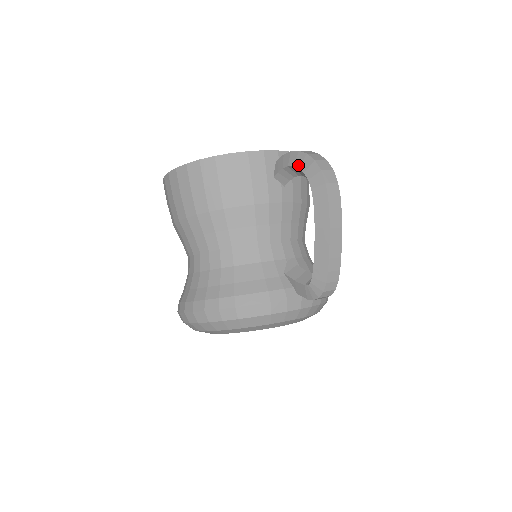
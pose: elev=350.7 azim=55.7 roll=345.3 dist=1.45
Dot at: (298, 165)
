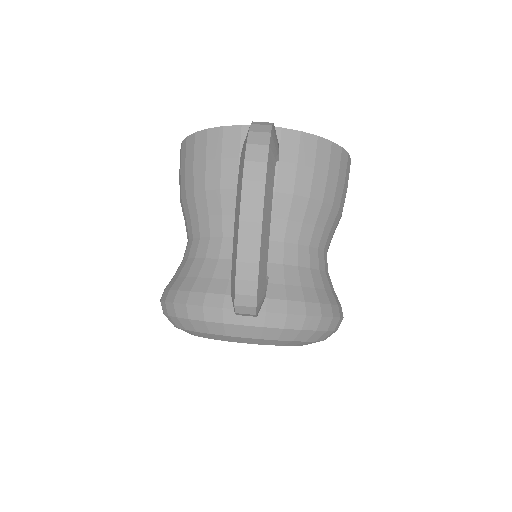
Dot at: occluded
